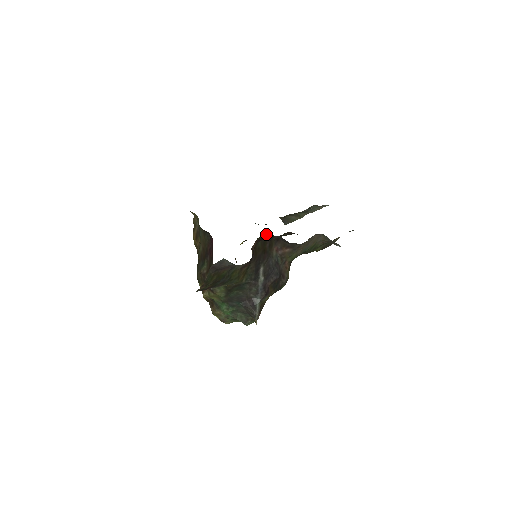
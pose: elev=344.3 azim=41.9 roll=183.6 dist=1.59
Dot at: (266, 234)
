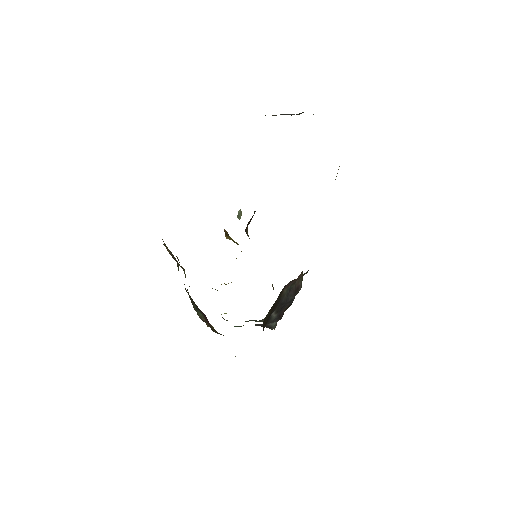
Dot at: occluded
